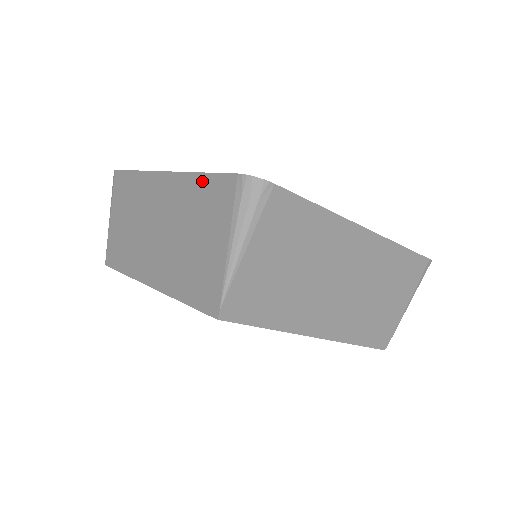
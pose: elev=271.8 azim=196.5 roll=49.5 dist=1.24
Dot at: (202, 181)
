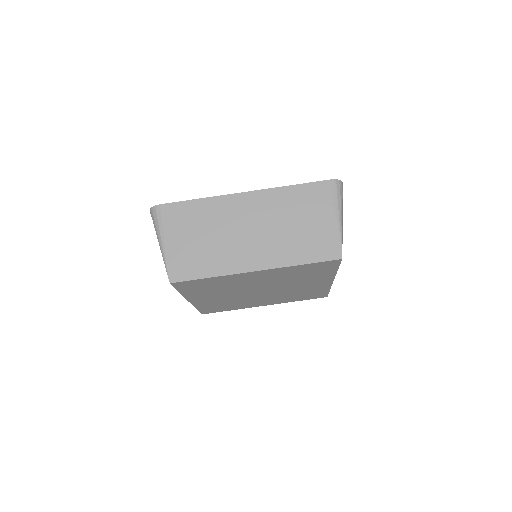
Dot at: occluded
